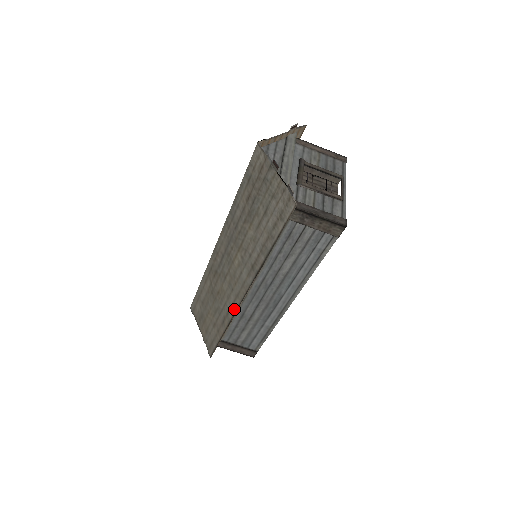
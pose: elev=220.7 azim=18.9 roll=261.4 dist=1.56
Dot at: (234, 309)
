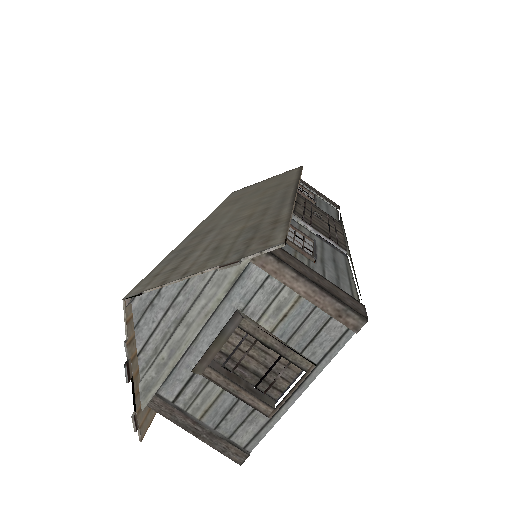
Dot at: occluded
